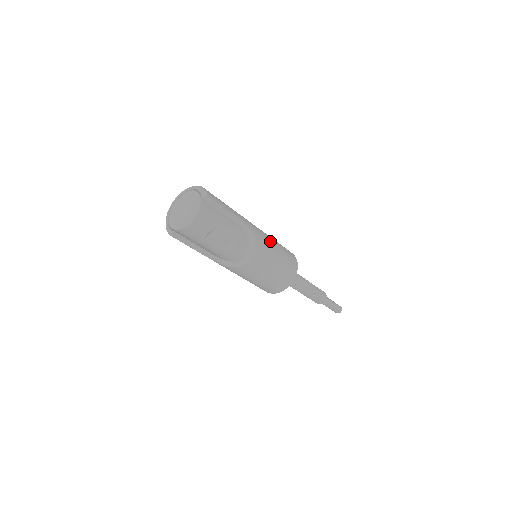
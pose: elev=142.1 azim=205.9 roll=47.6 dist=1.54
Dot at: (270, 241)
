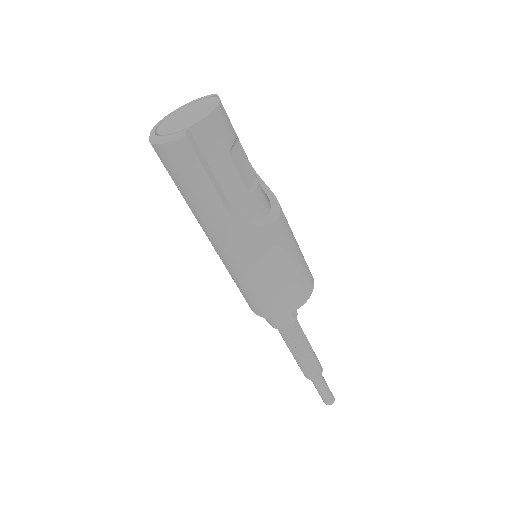
Dot at: occluded
